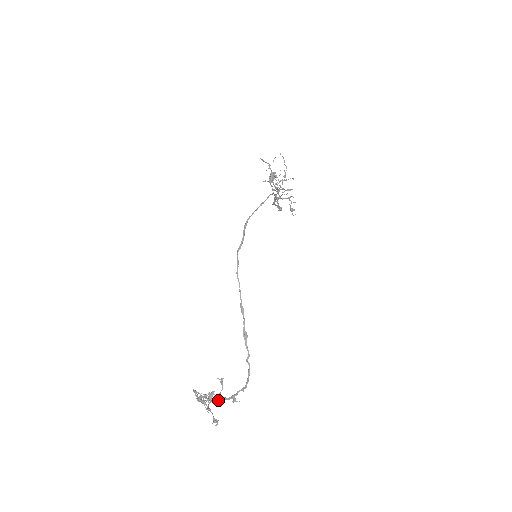
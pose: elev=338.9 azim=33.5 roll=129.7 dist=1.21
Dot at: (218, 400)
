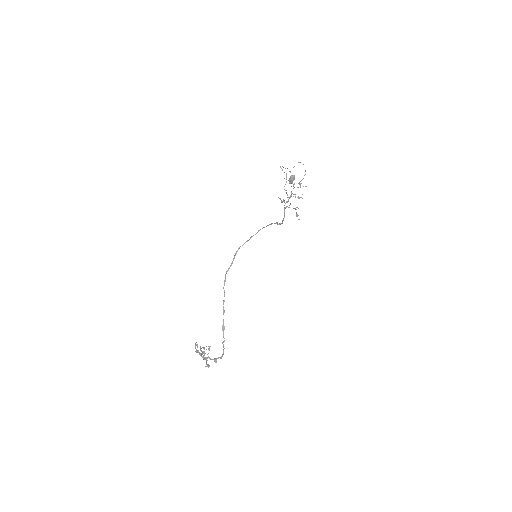
Dot at: (206, 358)
